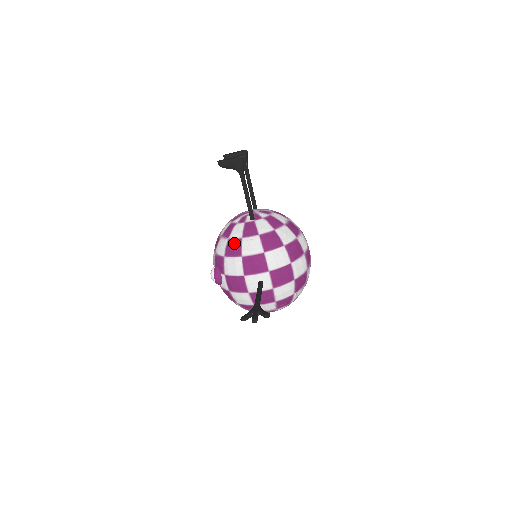
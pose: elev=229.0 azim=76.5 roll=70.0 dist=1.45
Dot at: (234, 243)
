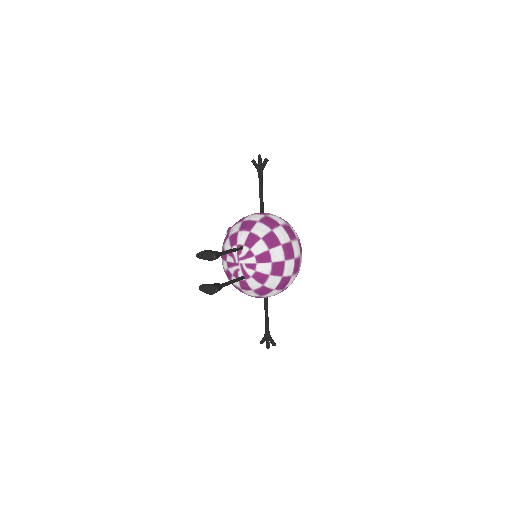
Dot at: (237, 288)
